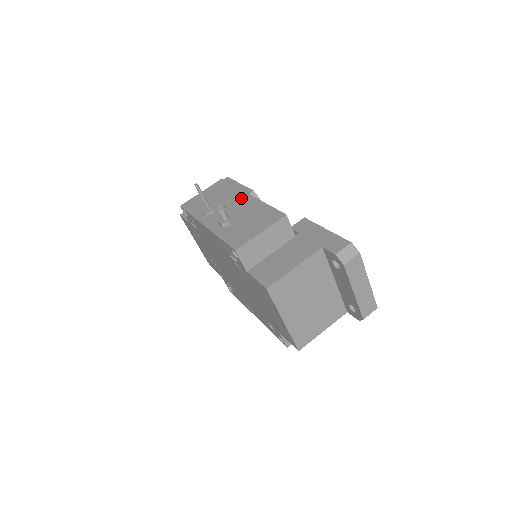
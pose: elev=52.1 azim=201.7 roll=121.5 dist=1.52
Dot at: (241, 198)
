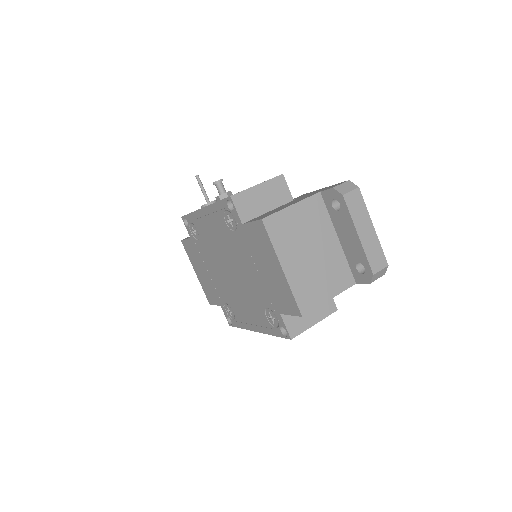
Dot at: occluded
